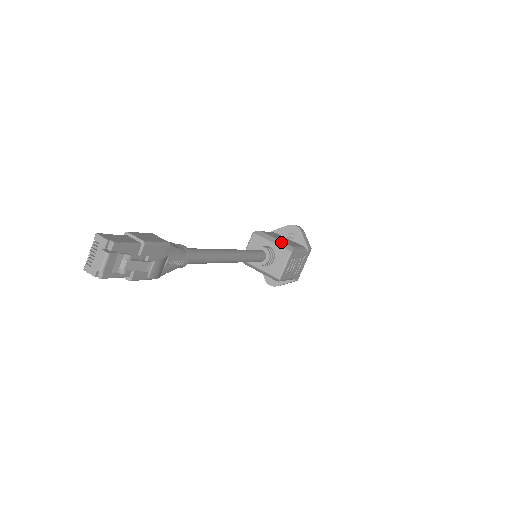
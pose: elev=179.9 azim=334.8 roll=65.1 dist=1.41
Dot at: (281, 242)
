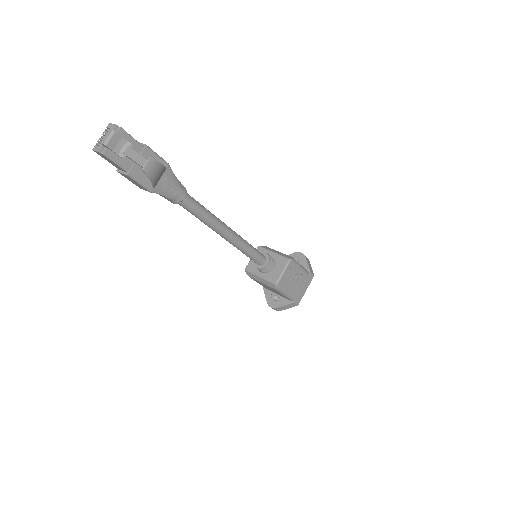
Dot at: occluded
